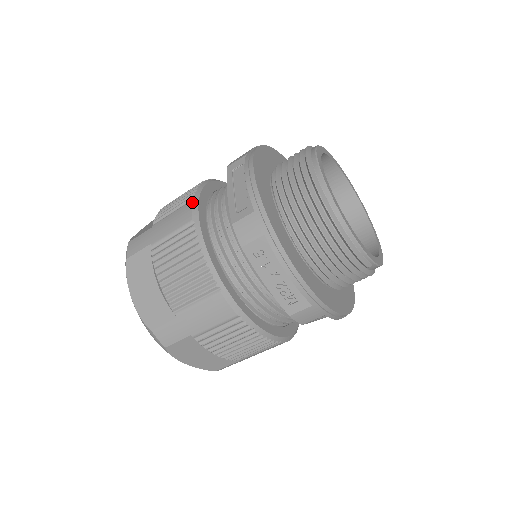
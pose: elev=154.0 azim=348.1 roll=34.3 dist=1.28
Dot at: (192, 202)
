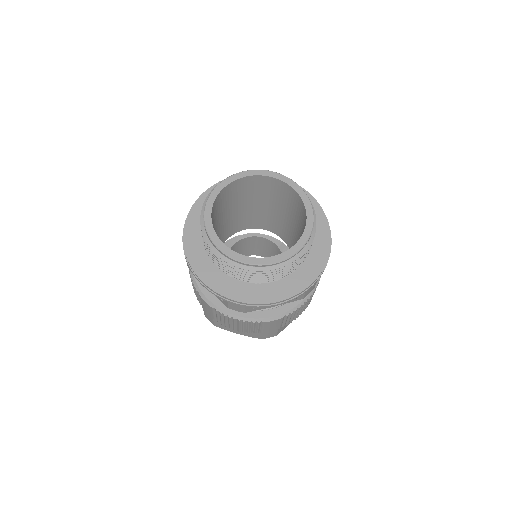
Dot at: (201, 297)
